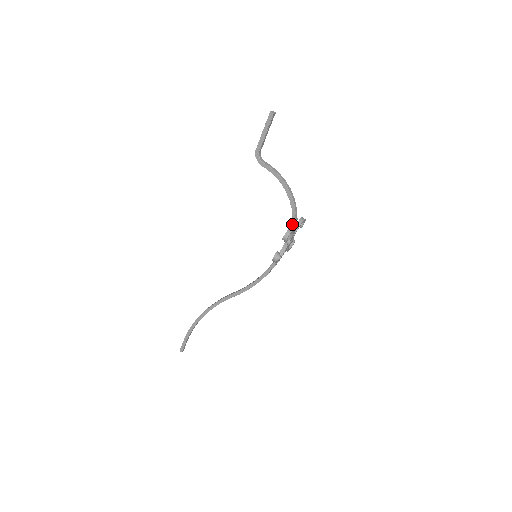
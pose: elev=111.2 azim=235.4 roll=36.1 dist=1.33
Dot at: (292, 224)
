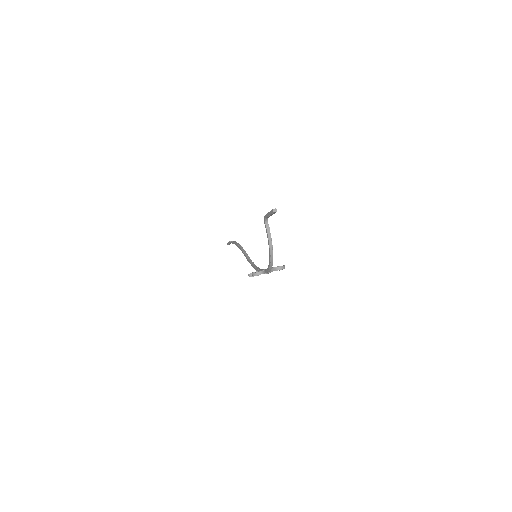
Dot at: (268, 268)
